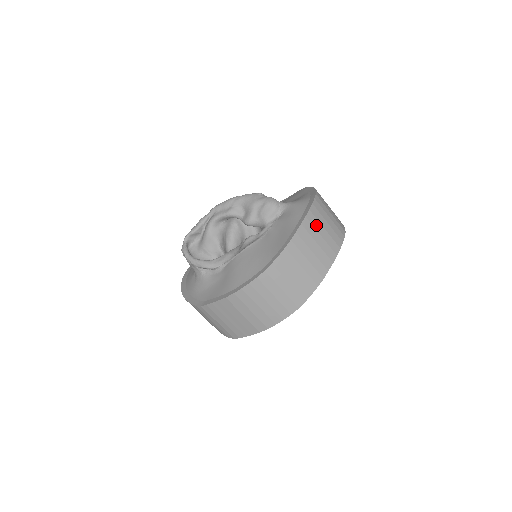
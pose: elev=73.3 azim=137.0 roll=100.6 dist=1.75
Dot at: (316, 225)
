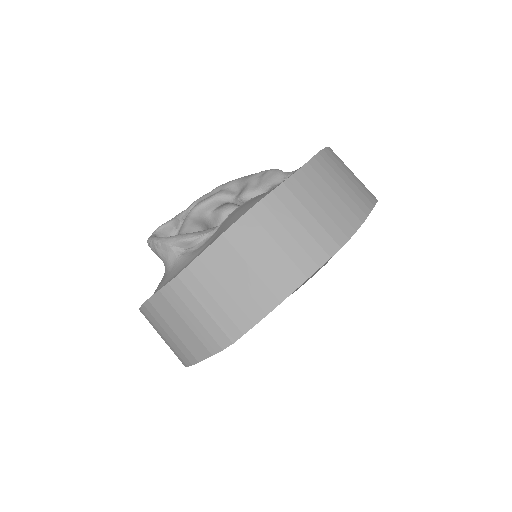
Dot at: (341, 163)
